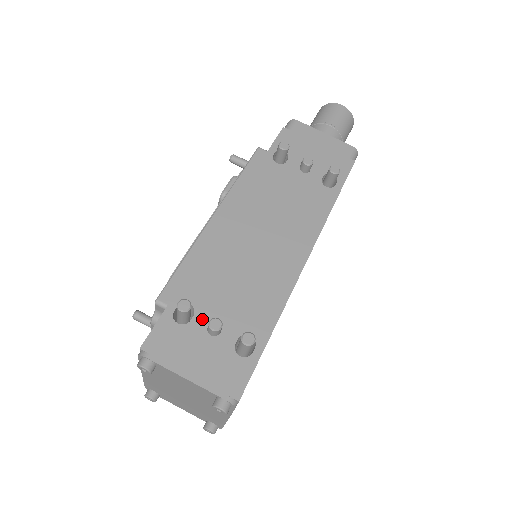
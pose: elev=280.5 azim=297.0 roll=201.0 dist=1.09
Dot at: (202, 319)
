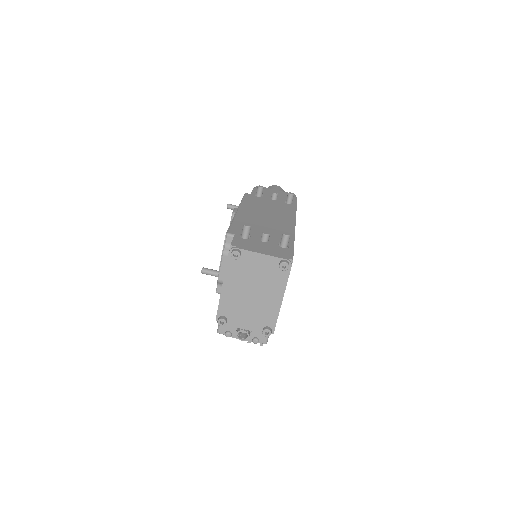
Dot at: (256, 238)
